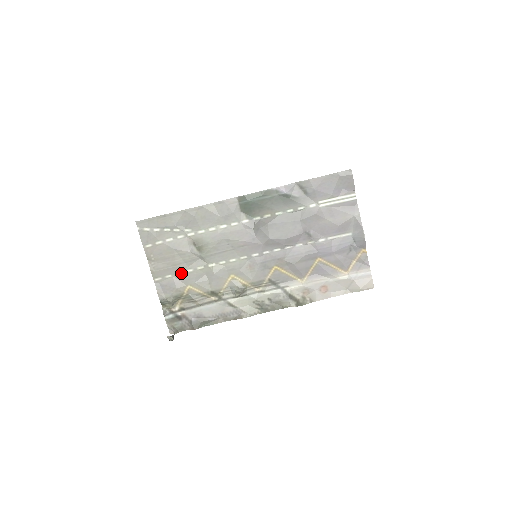
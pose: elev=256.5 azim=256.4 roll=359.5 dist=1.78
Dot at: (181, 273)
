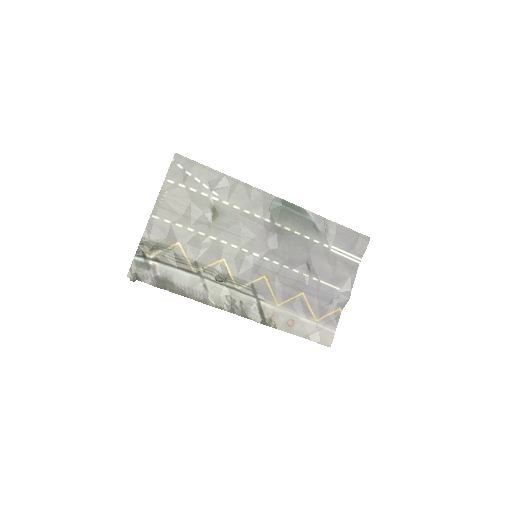
Dot at: (181, 226)
